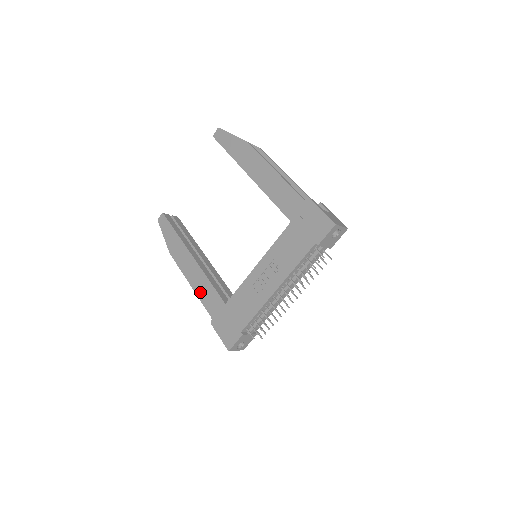
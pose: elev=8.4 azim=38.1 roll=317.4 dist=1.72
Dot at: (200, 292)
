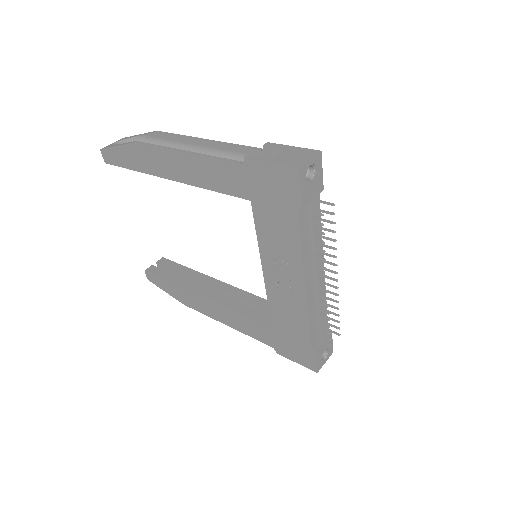
Dot at: (240, 328)
